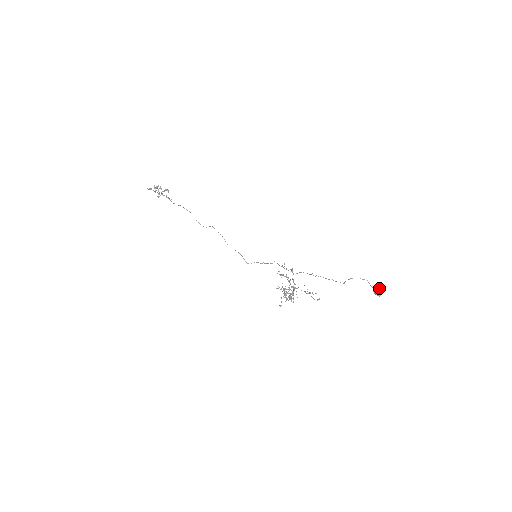
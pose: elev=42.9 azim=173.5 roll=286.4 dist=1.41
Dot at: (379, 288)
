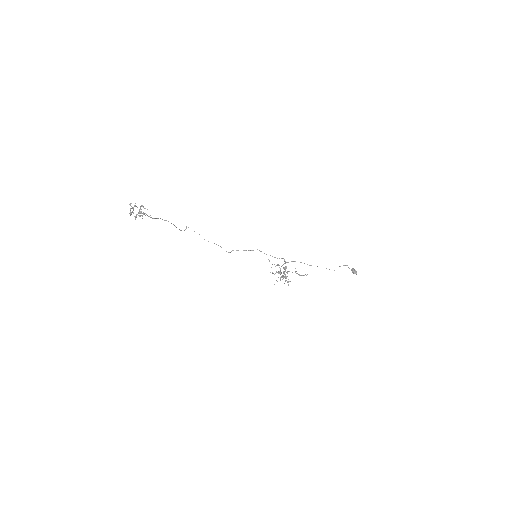
Dot at: occluded
